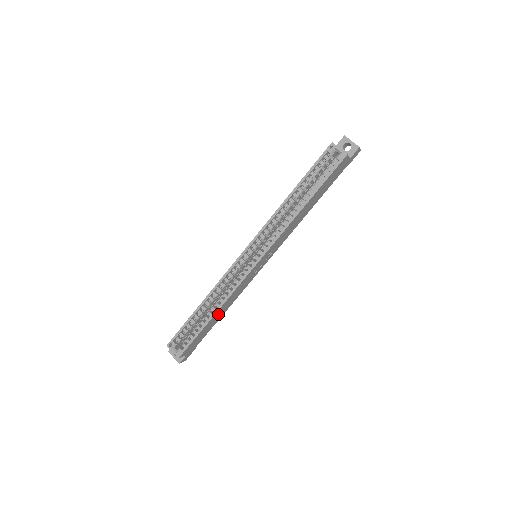
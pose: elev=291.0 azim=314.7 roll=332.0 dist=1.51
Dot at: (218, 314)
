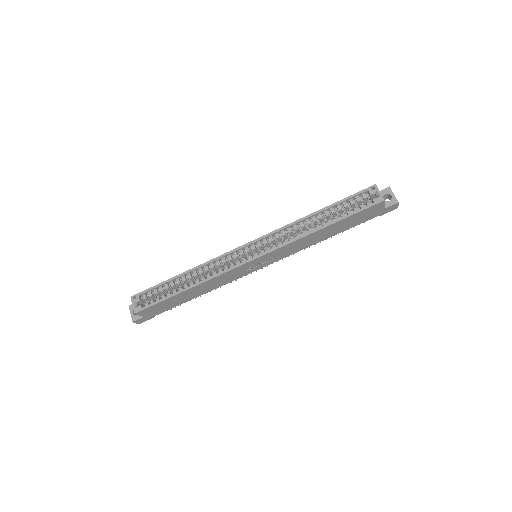
Dot at: (193, 291)
